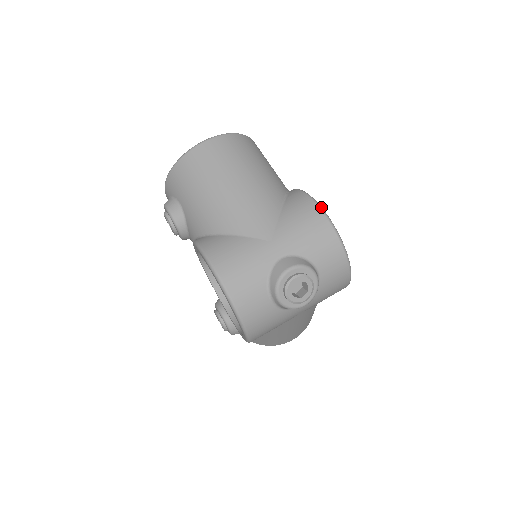
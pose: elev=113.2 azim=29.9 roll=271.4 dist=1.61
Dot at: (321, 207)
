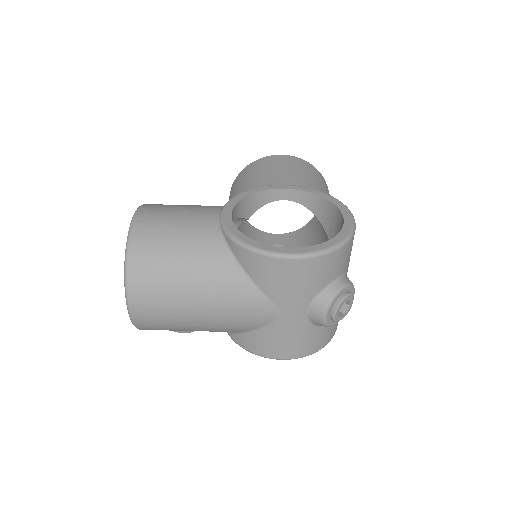
Dot at: (281, 256)
